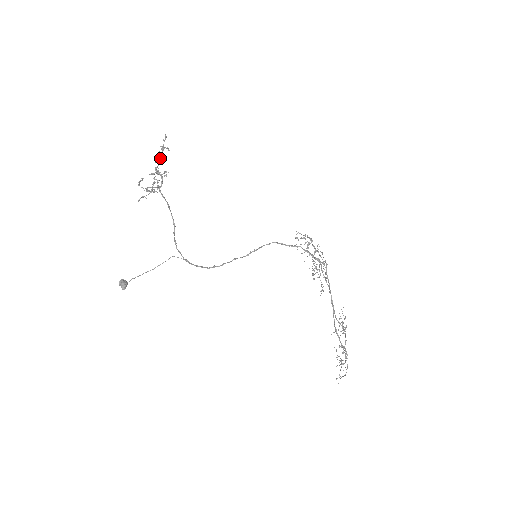
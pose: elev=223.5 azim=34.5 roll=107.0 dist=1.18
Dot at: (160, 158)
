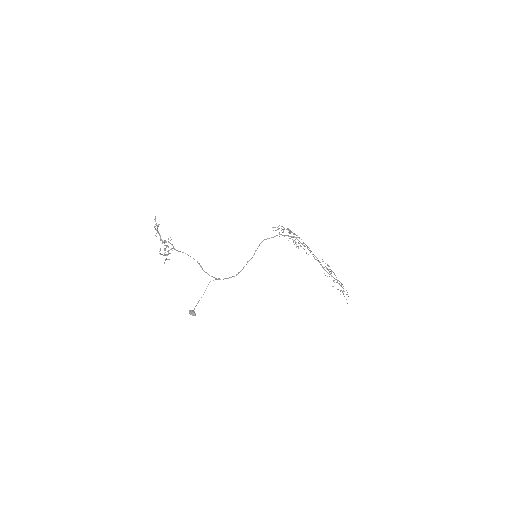
Dot at: (158, 233)
